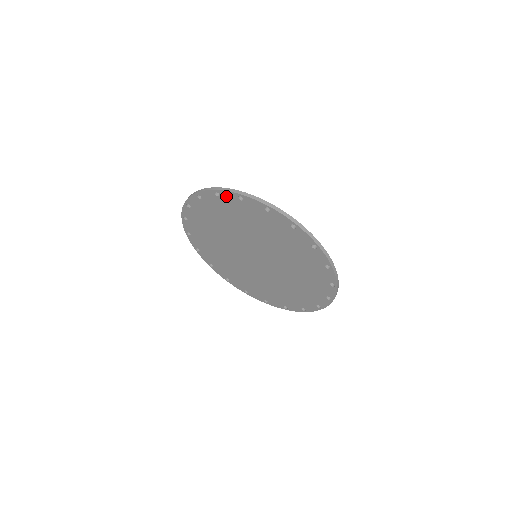
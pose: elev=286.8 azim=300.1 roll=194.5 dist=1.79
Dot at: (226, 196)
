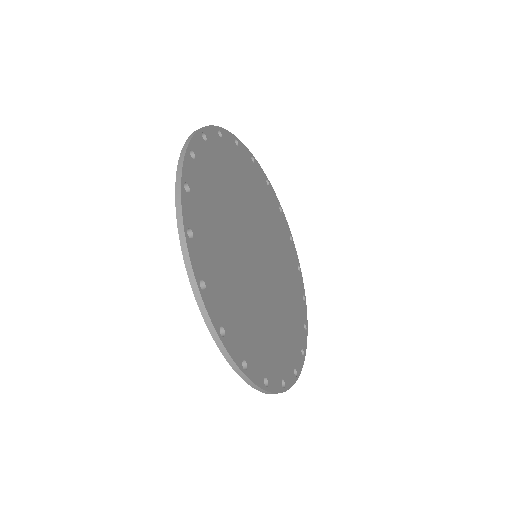
Dot at: occluded
